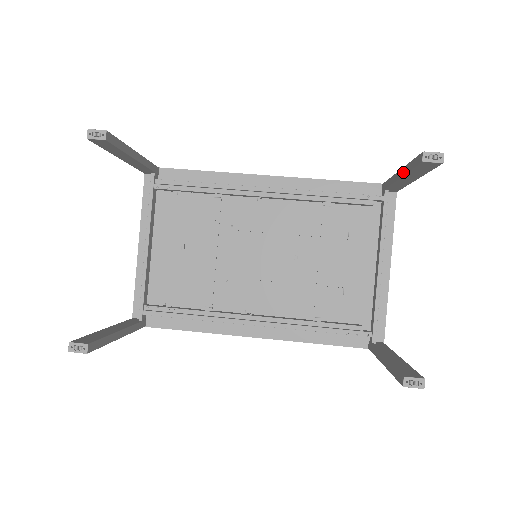
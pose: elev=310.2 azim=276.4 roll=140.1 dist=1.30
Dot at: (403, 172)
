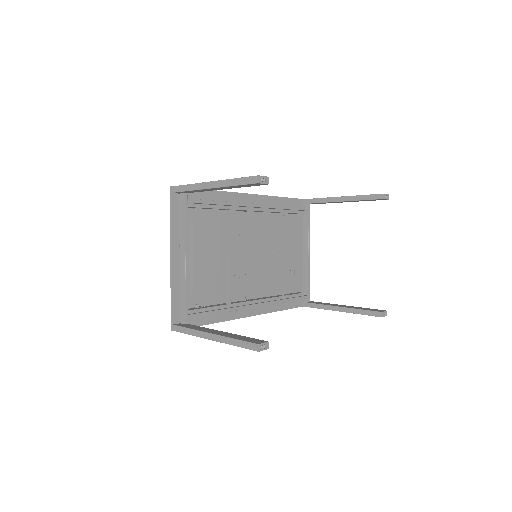
Dot at: (350, 199)
